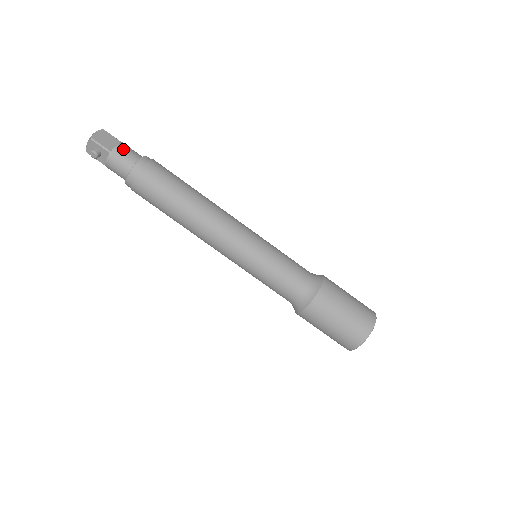
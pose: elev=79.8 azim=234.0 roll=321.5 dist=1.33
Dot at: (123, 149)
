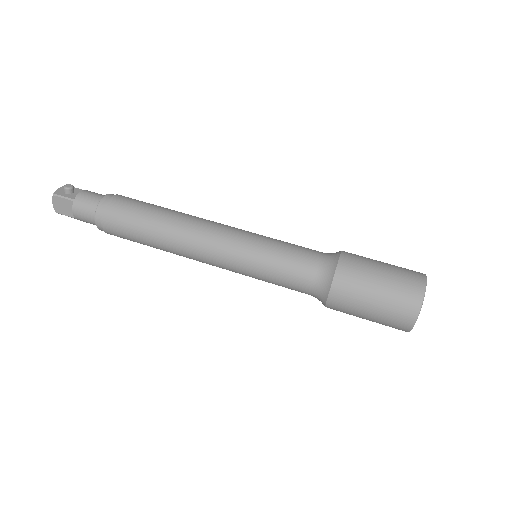
Dot at: occluded
